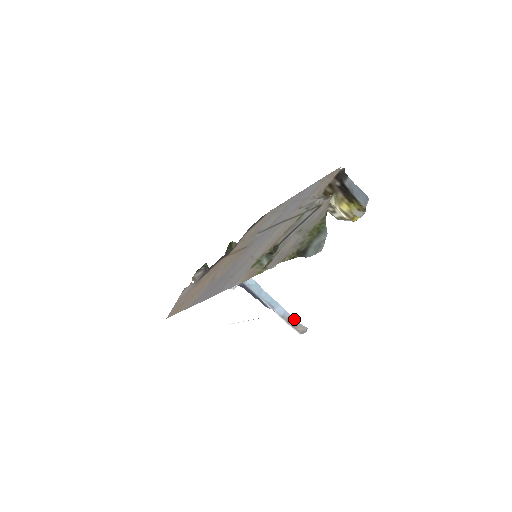
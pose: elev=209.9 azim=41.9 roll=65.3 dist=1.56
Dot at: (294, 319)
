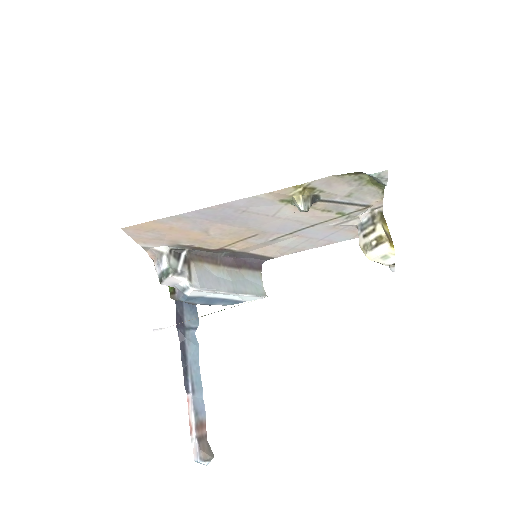
Dot at: occluded
